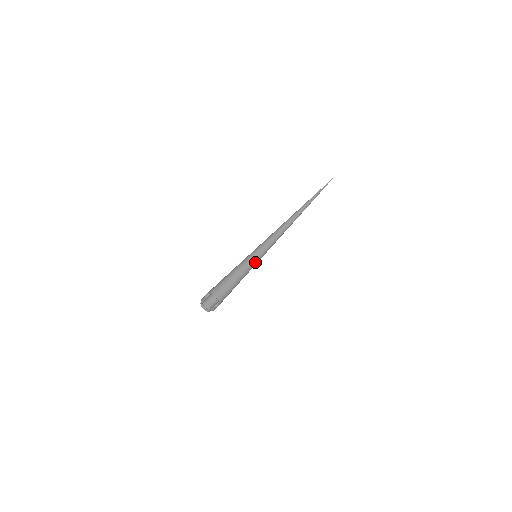
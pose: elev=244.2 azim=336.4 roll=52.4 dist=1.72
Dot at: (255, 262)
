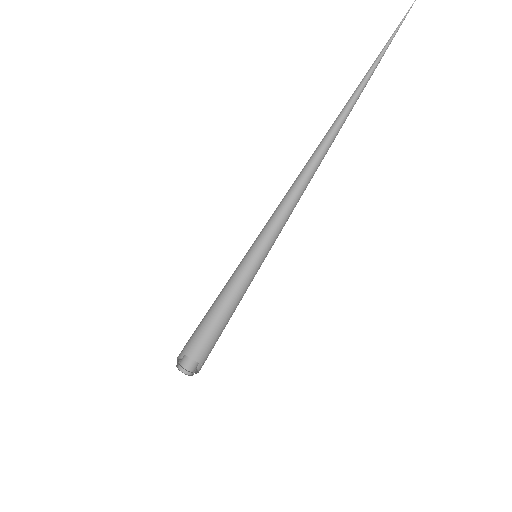
Dot at: (255, 274)
